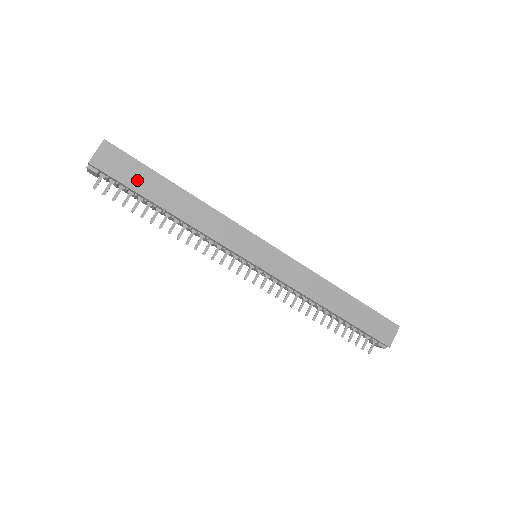
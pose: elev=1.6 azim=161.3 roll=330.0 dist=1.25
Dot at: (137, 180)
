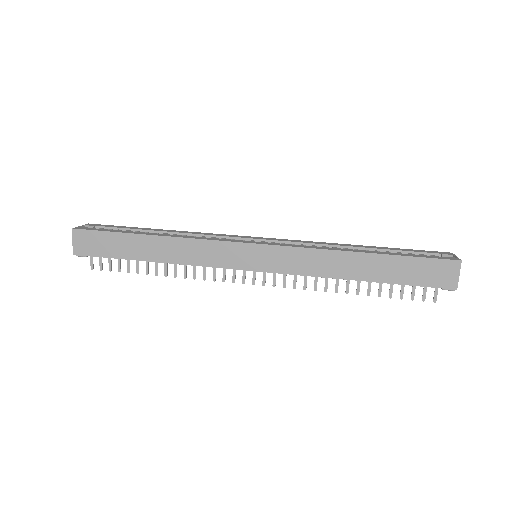
Dot at: (113, 248)
